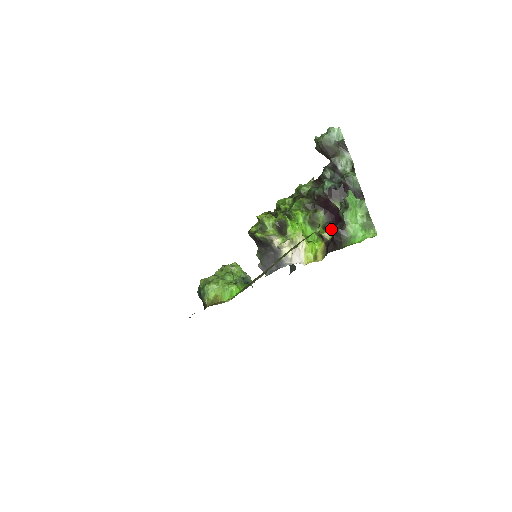
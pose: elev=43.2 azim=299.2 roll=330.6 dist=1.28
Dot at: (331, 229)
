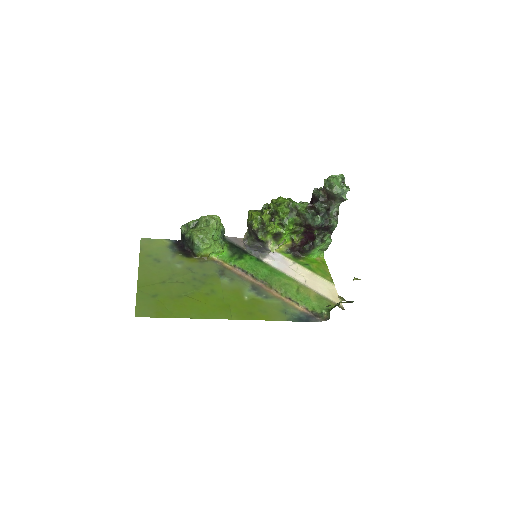
Dot at: (301, 238)
